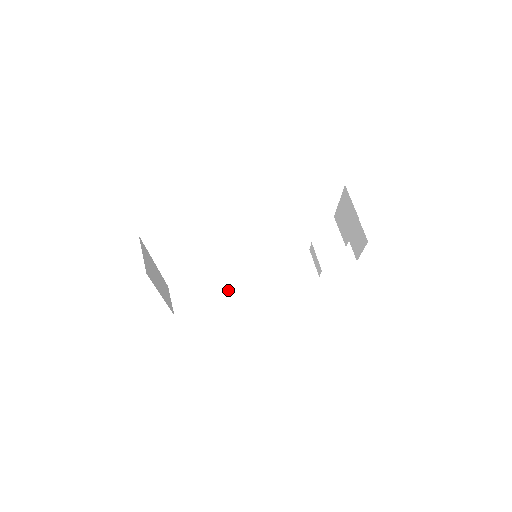
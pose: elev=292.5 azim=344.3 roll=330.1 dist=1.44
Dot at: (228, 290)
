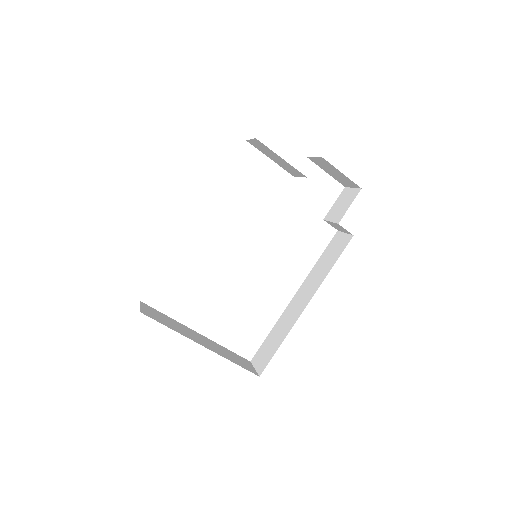
Dot at: (291, 319)
